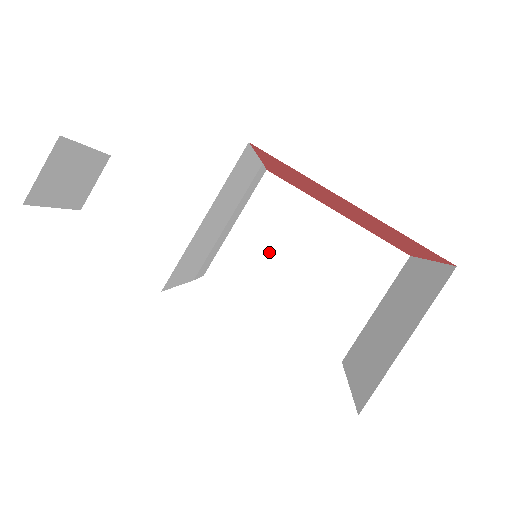
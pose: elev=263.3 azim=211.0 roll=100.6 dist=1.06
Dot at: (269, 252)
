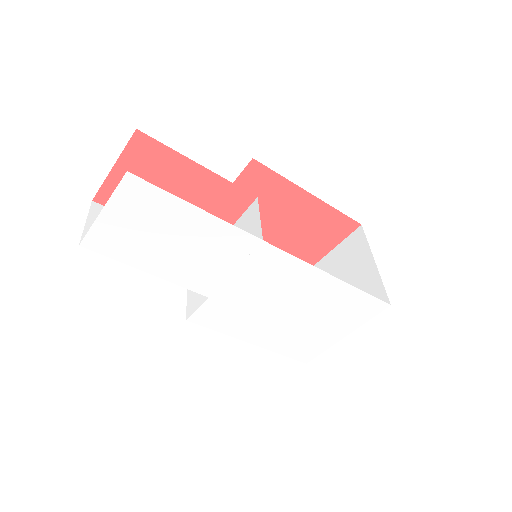
Dot at: occluded
